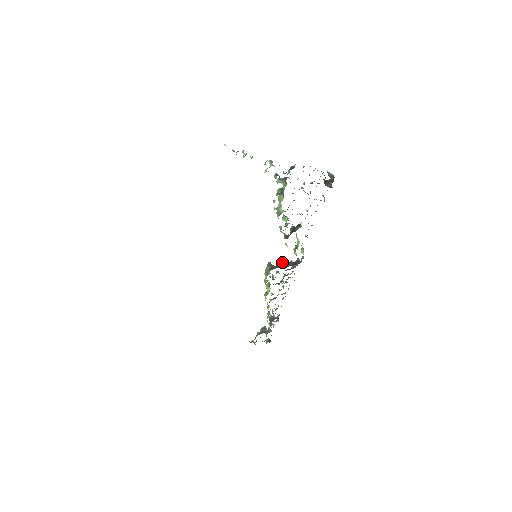
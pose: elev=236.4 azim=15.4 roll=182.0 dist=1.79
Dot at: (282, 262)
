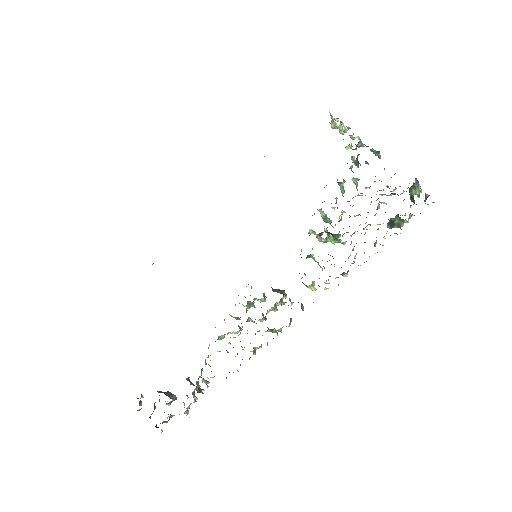
Dot at: (278, 289)
